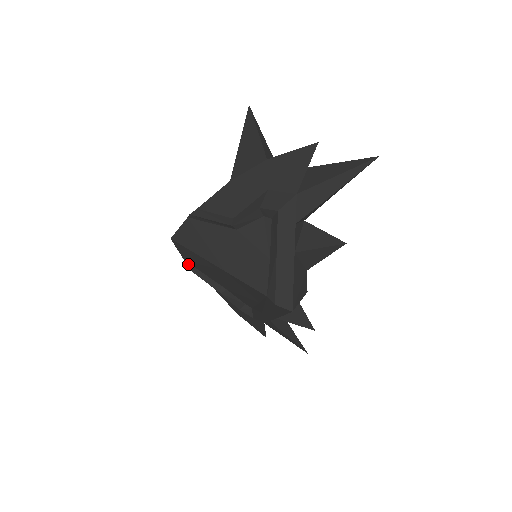
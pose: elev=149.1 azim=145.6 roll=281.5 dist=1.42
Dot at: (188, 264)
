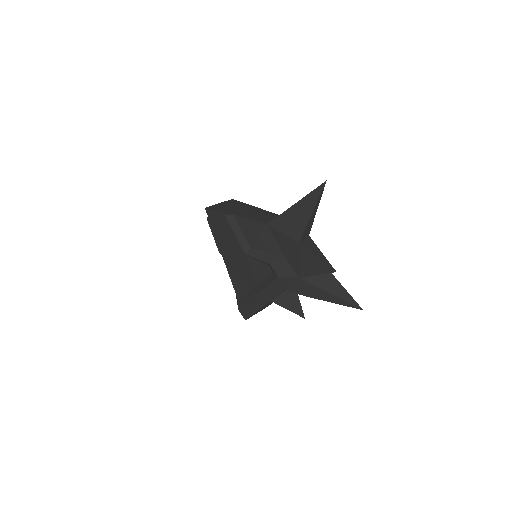
Dot at: occluded
